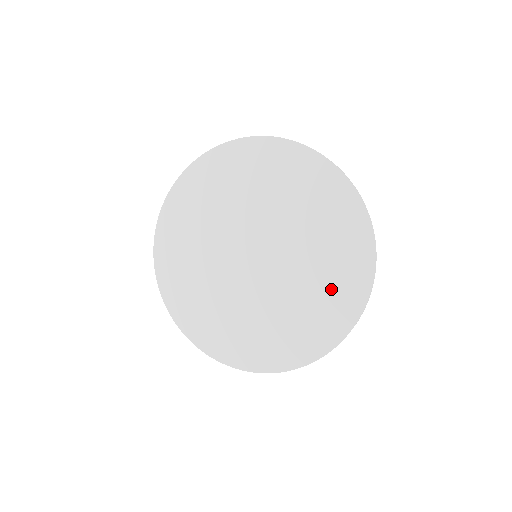
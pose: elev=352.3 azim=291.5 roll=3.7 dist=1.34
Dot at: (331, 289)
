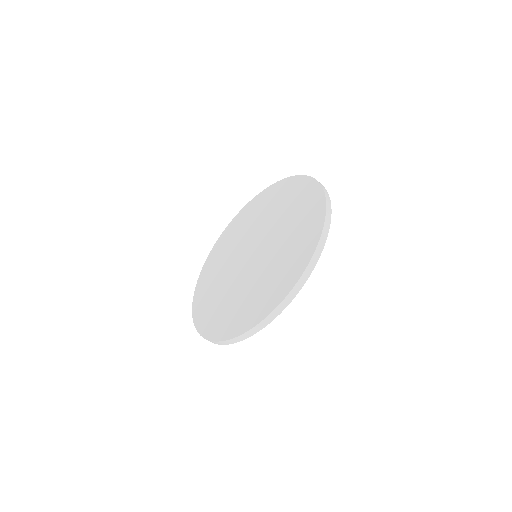
Dot at: (291, 257)
